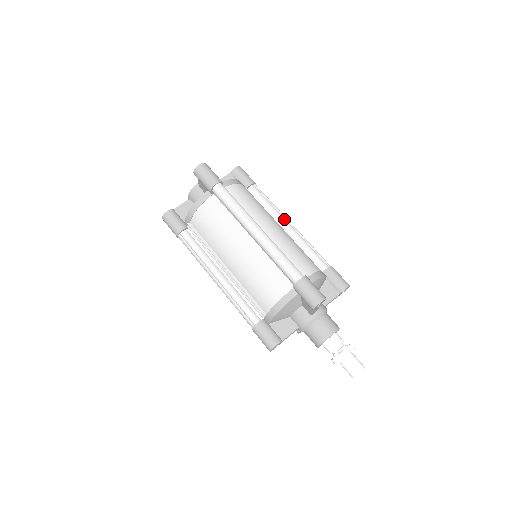
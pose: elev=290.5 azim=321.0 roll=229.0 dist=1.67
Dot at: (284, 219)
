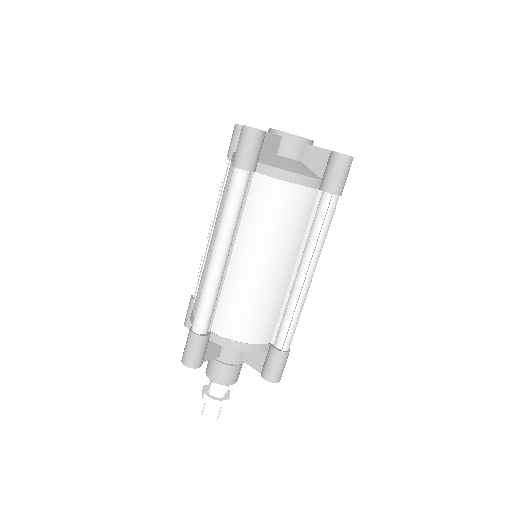
Dot at: (307, 264)
